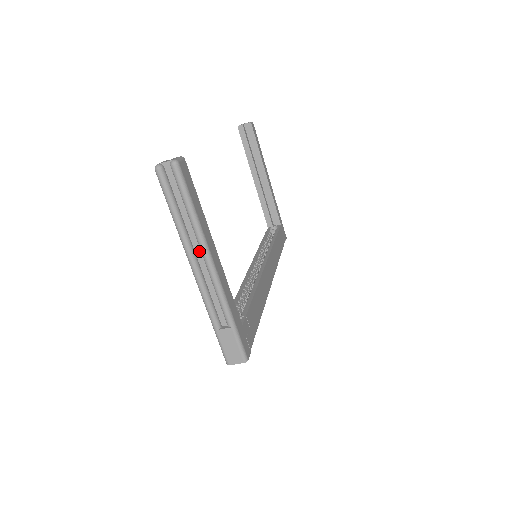
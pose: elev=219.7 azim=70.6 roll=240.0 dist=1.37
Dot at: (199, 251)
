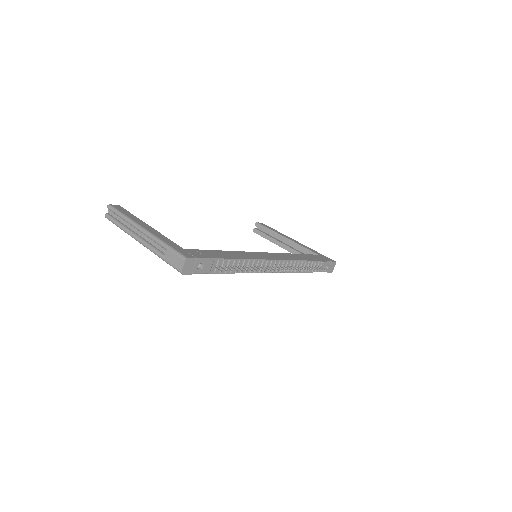
Dot at: (137, 230)
